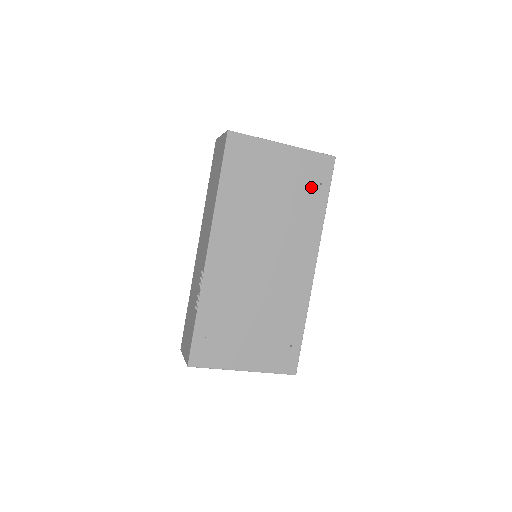
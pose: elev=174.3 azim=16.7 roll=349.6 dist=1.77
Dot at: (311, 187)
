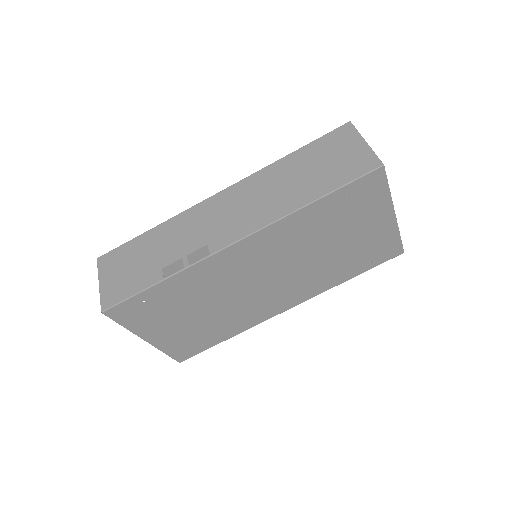
Dot at: (363, 259)
